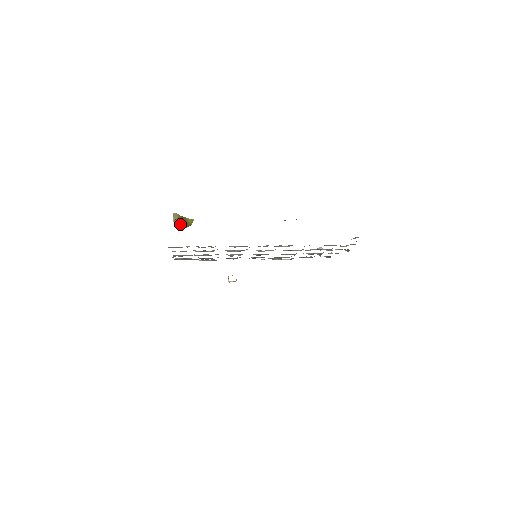
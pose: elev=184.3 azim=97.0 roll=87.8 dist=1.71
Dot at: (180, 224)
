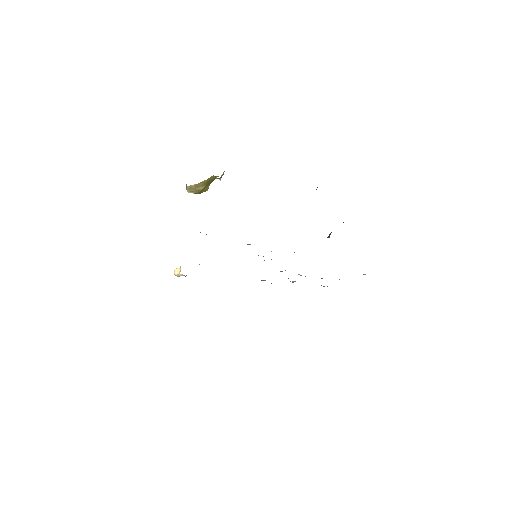
Dot at: (199, 186)
